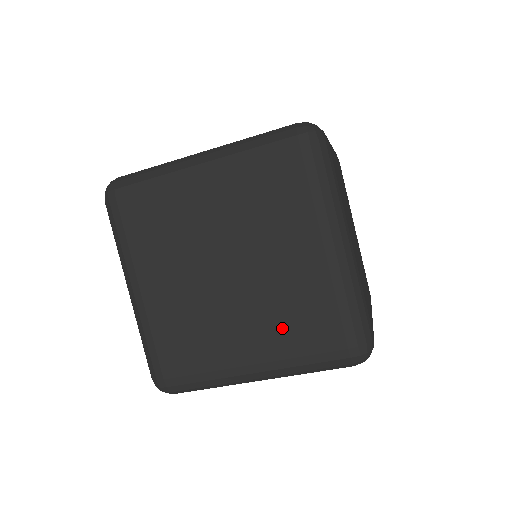
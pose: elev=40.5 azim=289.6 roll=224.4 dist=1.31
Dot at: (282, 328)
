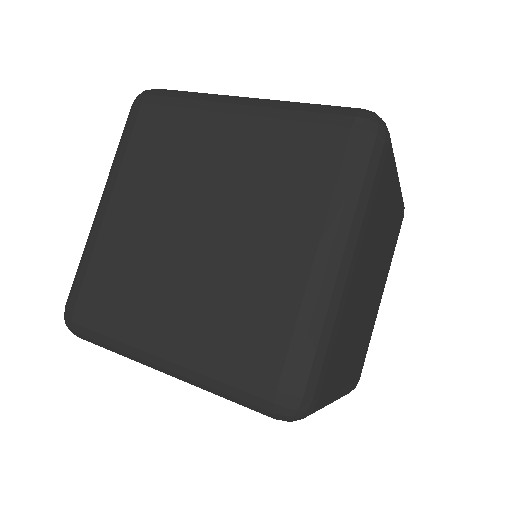
Dot at: (291, 194)
